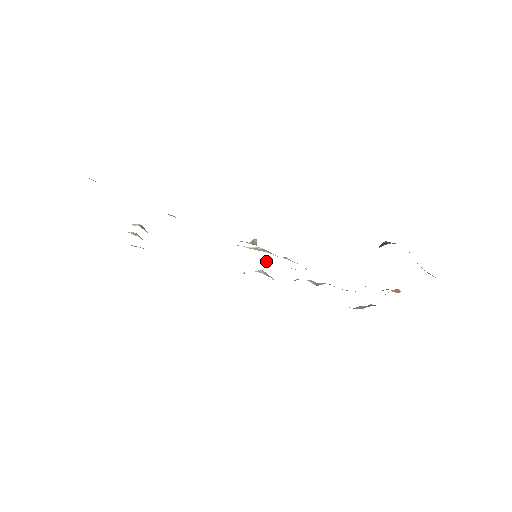
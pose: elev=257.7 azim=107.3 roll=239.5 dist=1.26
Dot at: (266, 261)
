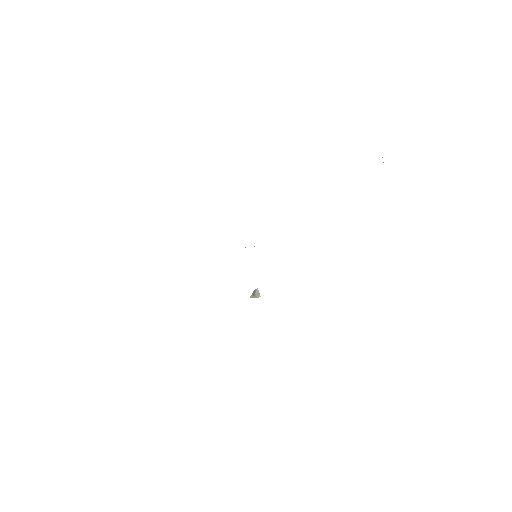
Dot at: occluded
